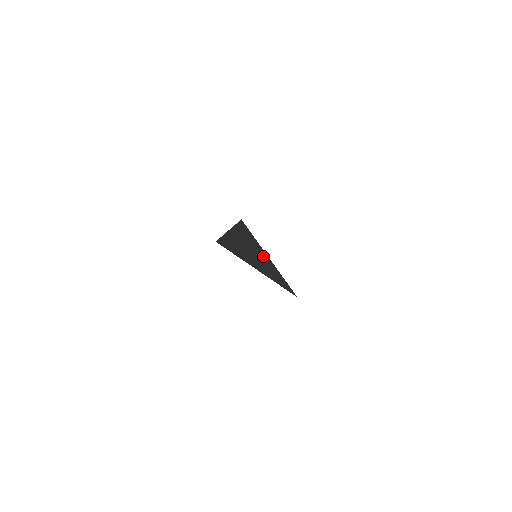
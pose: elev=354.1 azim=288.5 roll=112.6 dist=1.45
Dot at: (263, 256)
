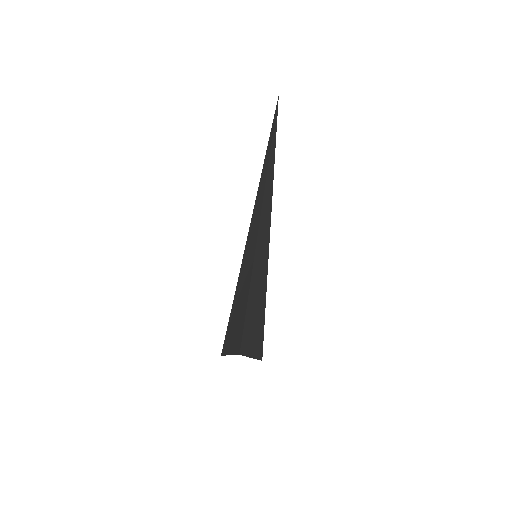
Dot at: (265, 266)
